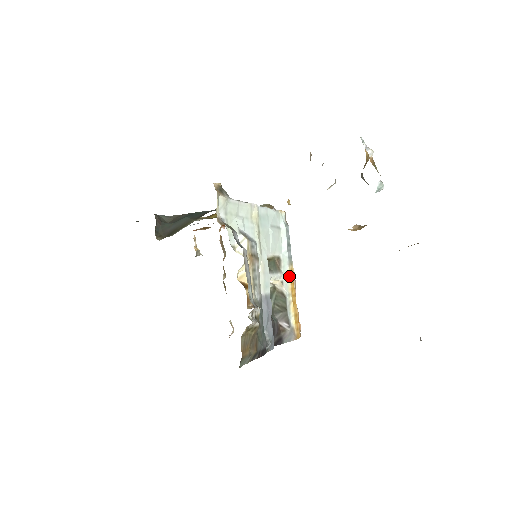
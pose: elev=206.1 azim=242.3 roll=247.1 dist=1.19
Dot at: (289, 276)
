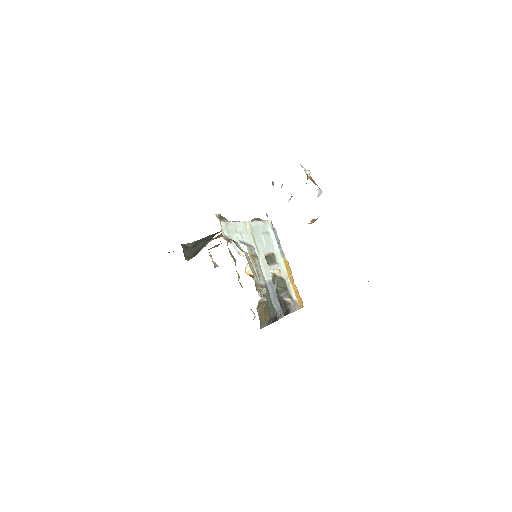
Dot at: (284, 265)
